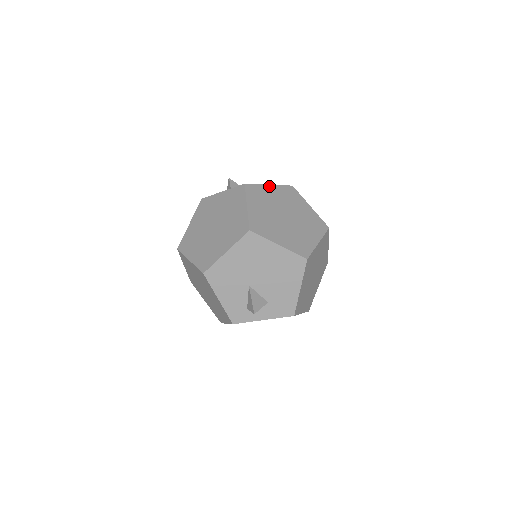
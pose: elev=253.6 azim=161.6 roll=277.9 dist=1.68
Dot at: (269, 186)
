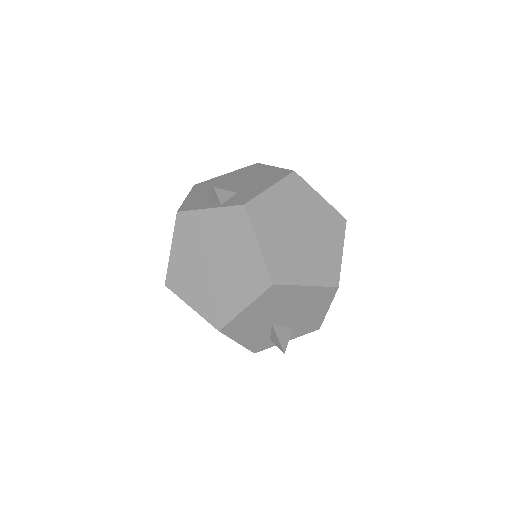
Dot at: (271, 190)
